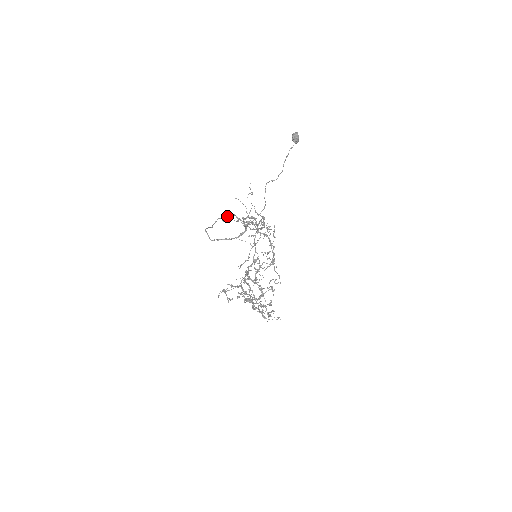
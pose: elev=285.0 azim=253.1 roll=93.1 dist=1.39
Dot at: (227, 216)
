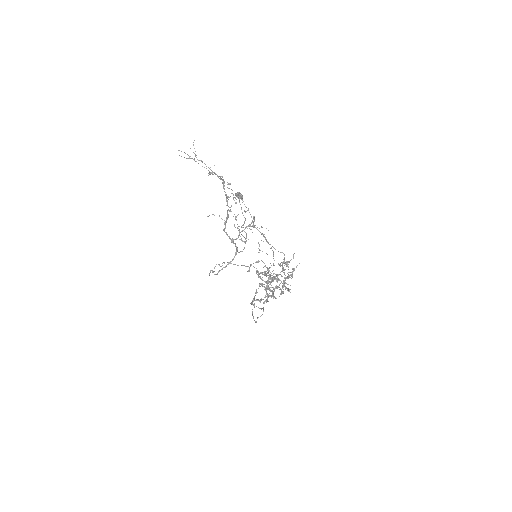
Dot at: (222, 263)
